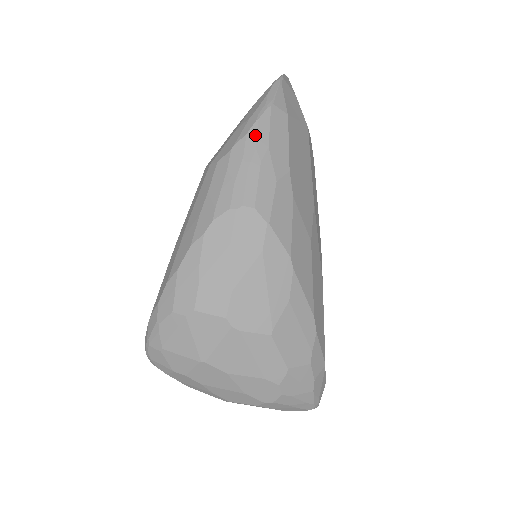
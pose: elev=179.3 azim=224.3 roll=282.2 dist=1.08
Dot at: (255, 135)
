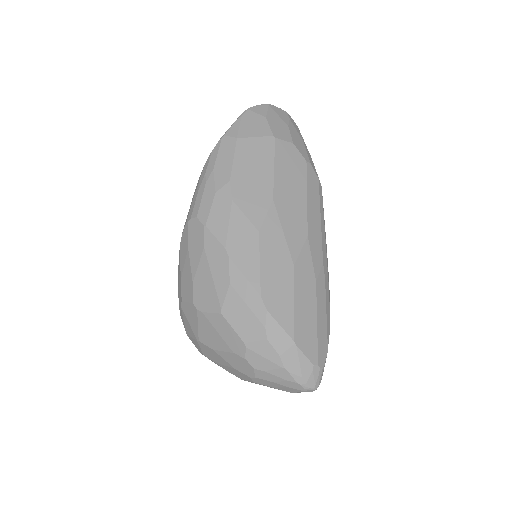
Dot at: (207, 164)
